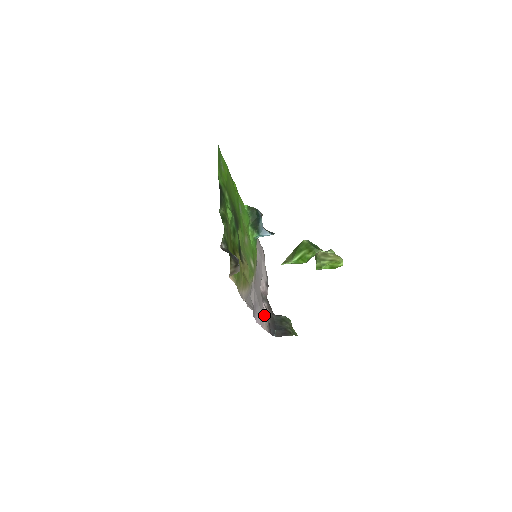
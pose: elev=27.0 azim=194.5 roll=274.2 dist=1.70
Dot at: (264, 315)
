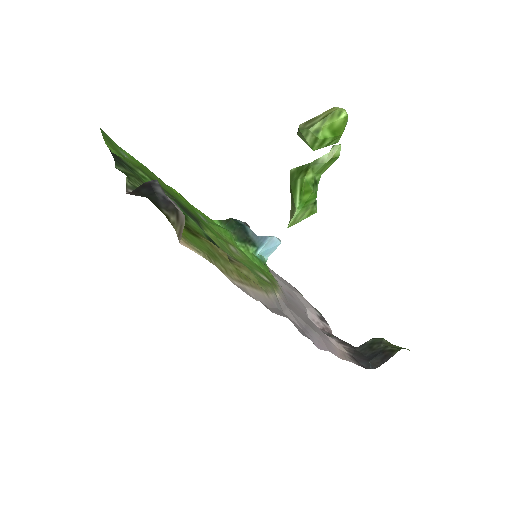
Dot at: (335, 346)
